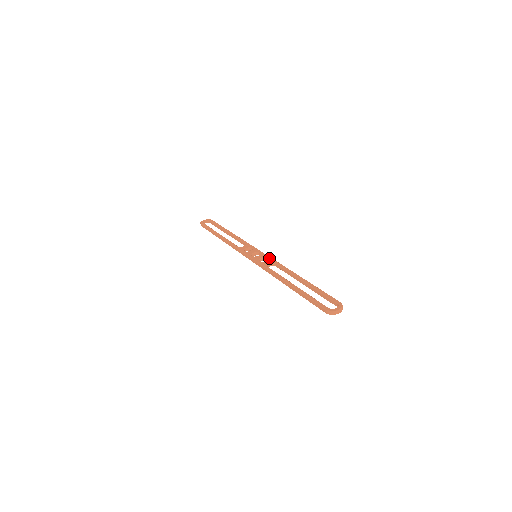
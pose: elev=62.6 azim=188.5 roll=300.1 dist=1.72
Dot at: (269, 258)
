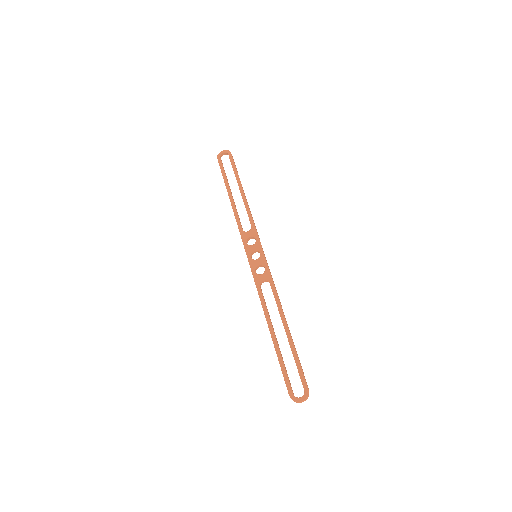
Dot at: (266, 270)
